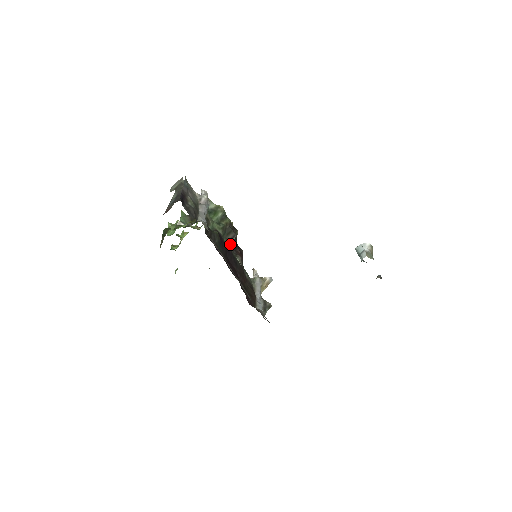
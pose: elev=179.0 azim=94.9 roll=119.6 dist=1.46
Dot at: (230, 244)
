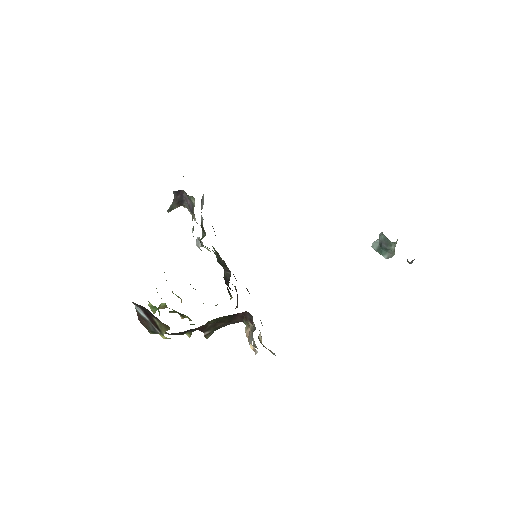
Dot at: (224, 272)
